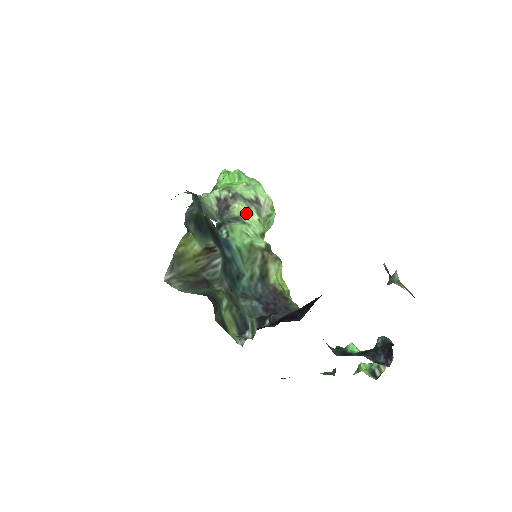
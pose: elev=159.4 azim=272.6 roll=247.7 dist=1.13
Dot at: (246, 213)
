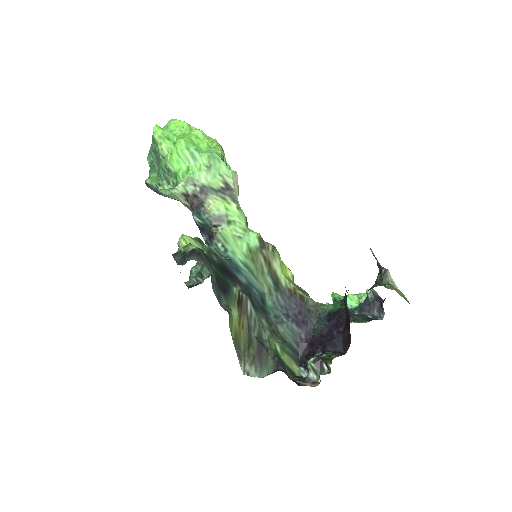
Dot at: (225, 208)
